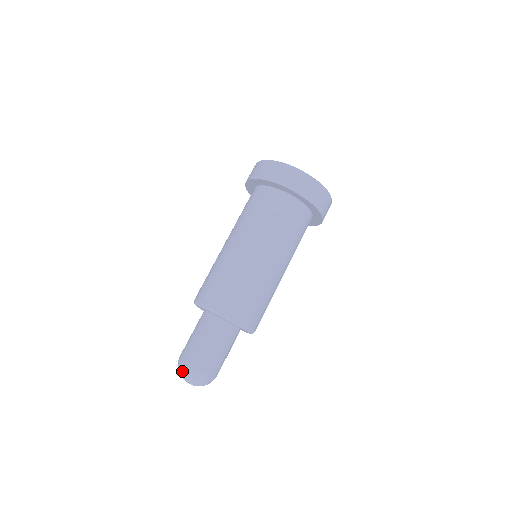
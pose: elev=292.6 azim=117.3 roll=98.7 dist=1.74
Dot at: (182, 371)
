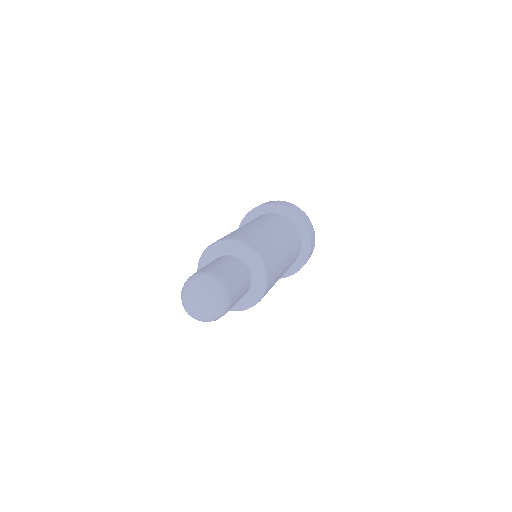
Dot at: (189, 282)
